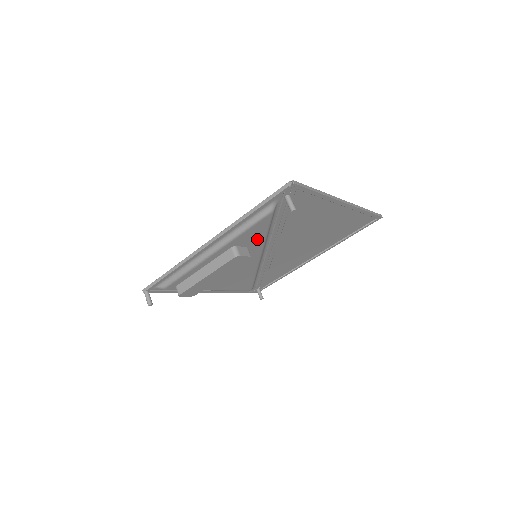
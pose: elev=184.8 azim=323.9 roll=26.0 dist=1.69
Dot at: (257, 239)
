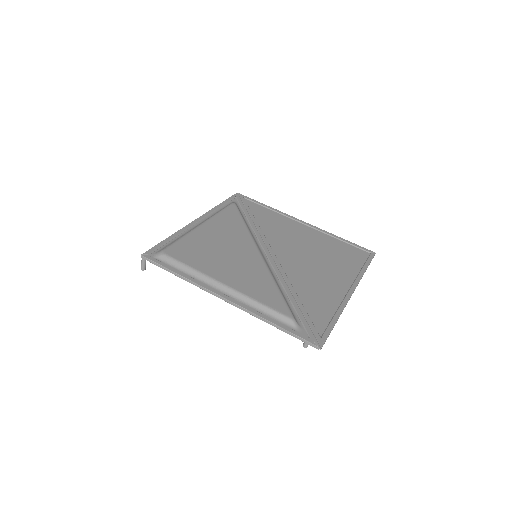
Dot at: occluded
